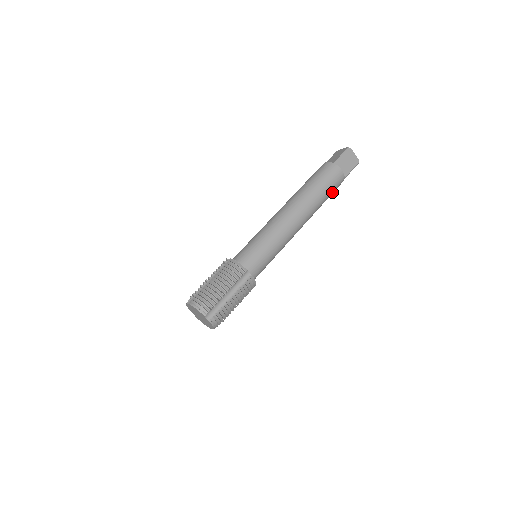
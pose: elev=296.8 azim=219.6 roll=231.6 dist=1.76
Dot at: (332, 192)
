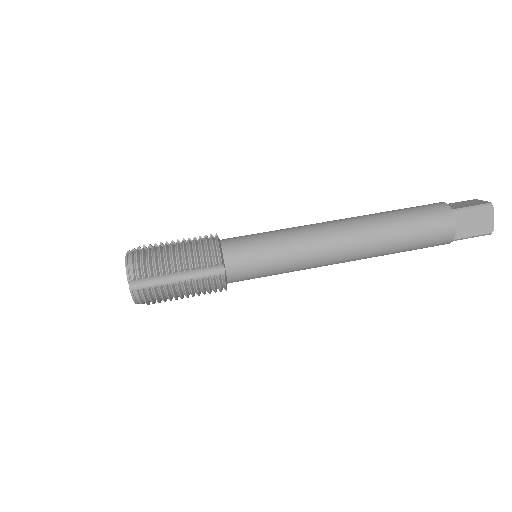
Dot at: (421, 246)
